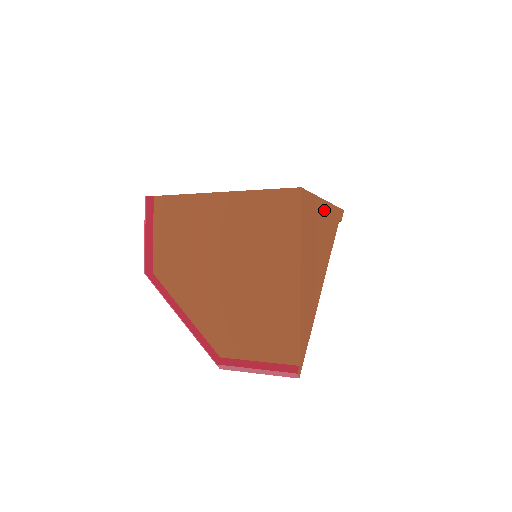
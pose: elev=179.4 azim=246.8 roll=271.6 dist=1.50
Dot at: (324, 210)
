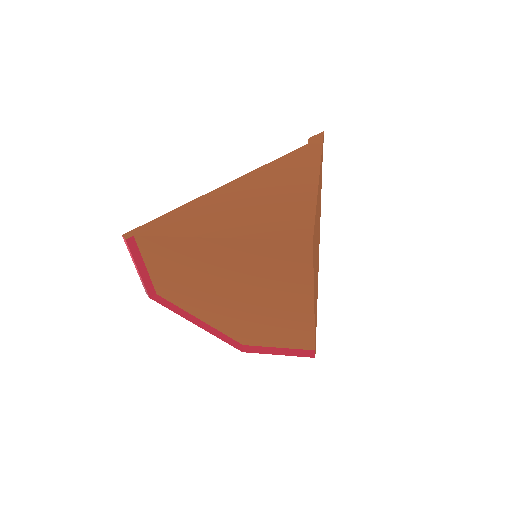
Dot at: (318, 192)
